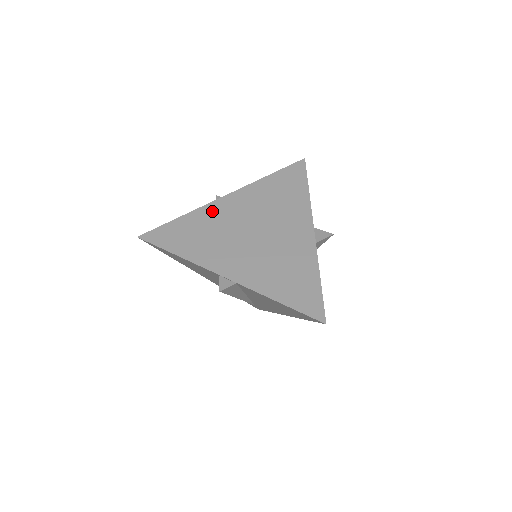
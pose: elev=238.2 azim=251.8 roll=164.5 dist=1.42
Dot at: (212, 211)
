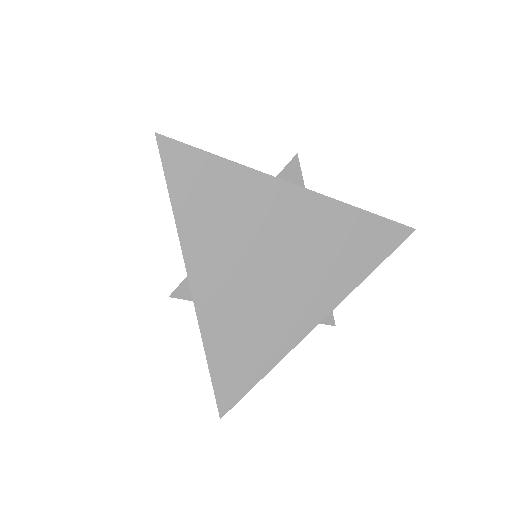
Dot at: (264, 191)
